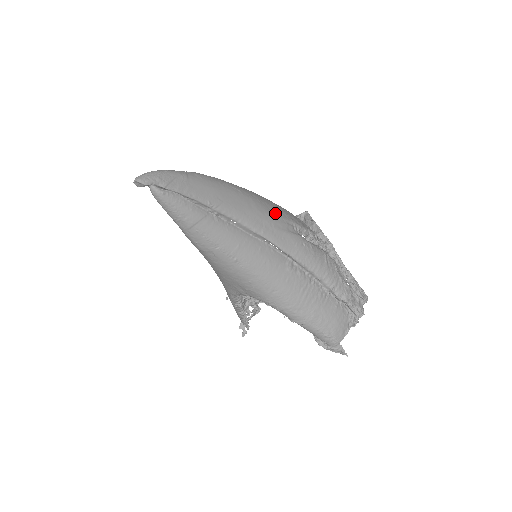
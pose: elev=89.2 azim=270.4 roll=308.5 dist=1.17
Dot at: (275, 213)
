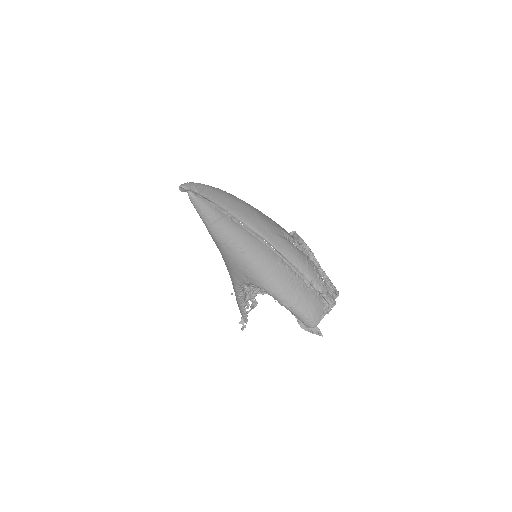
Dot at: (271, 223)
